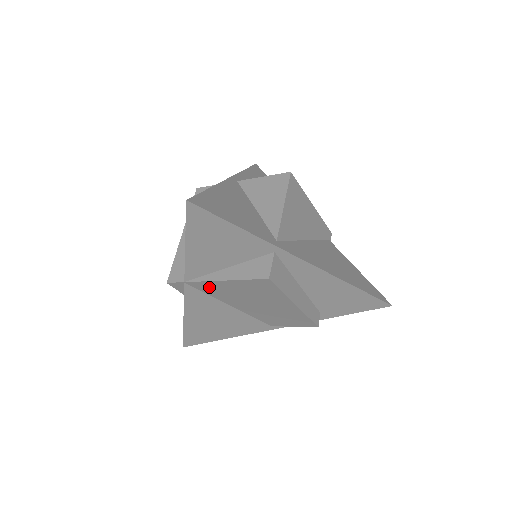
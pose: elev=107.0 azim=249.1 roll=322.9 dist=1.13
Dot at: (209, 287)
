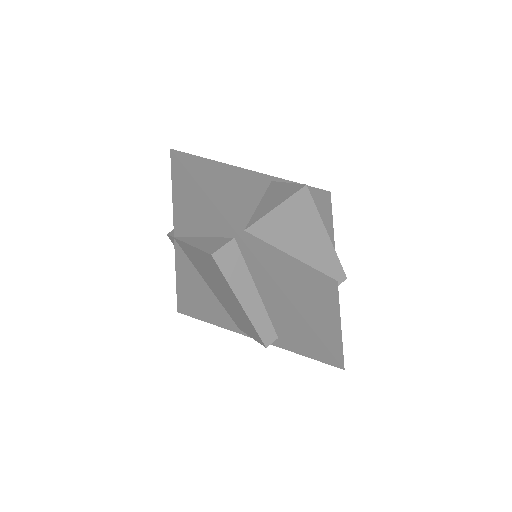
Dot at: (188, 251)
